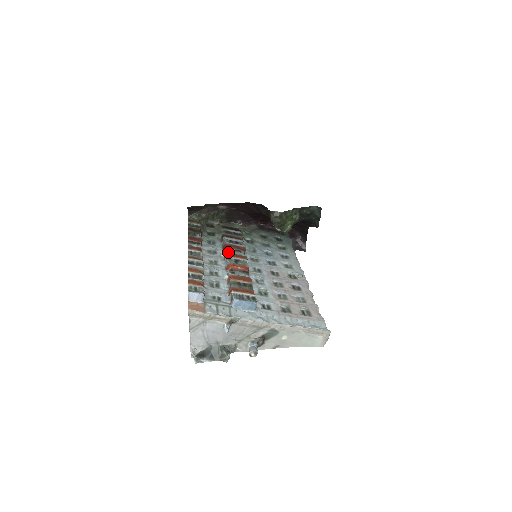
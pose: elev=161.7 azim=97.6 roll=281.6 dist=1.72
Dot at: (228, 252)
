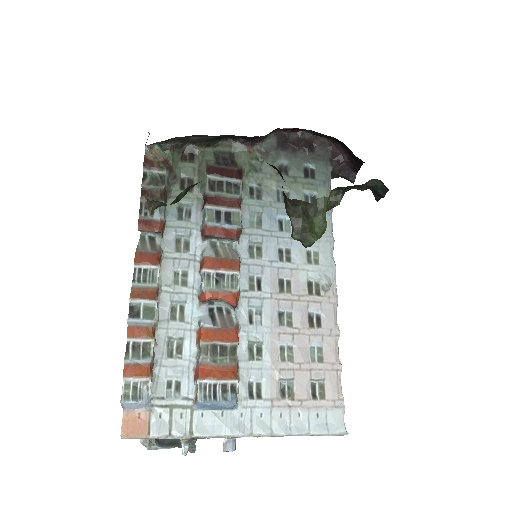
Dot at: (210, 239)
